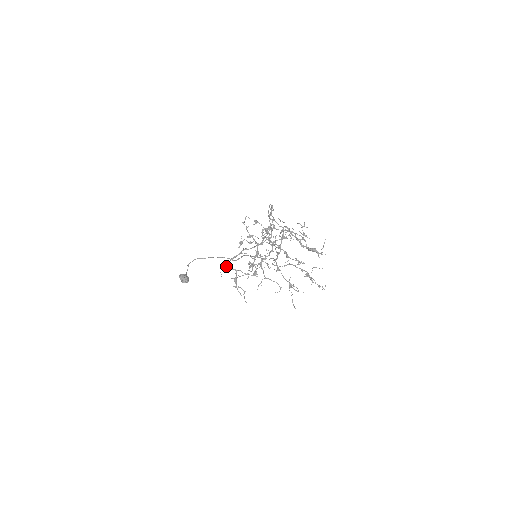
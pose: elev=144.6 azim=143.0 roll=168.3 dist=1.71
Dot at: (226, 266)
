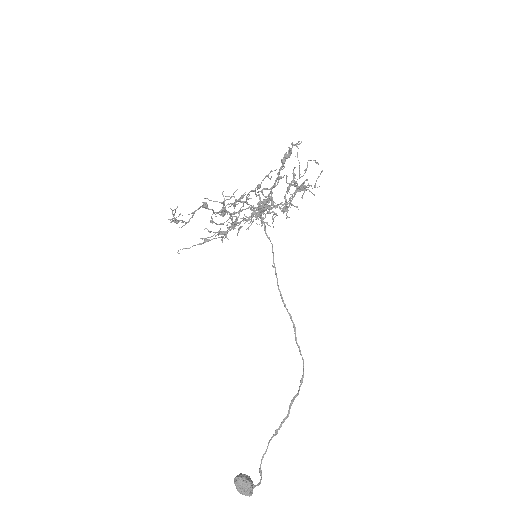
Dot at: occluded
